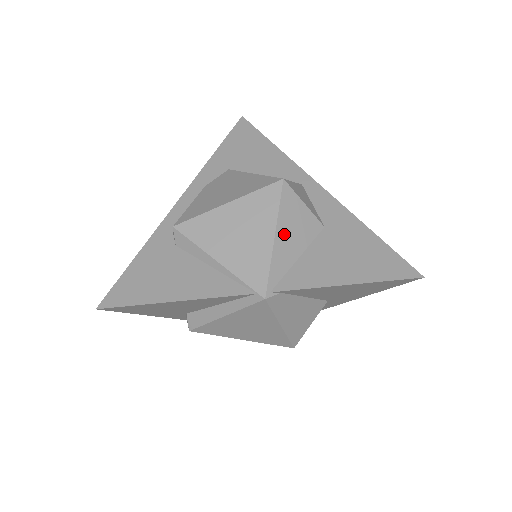
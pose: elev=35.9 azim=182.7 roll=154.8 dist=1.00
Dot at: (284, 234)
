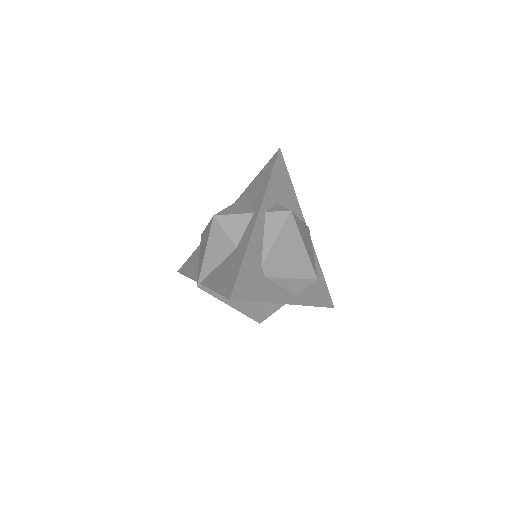
Dot at: (210, 251)
